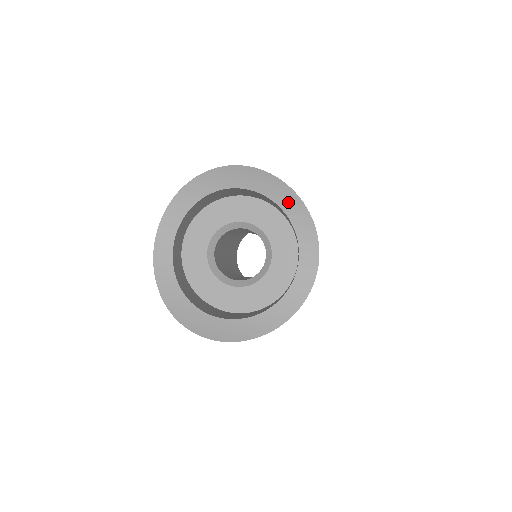
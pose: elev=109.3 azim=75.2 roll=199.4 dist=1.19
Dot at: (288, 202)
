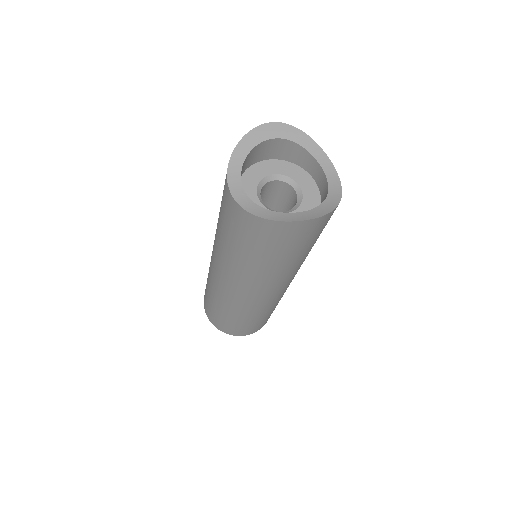
Dot at: (298, 137)
